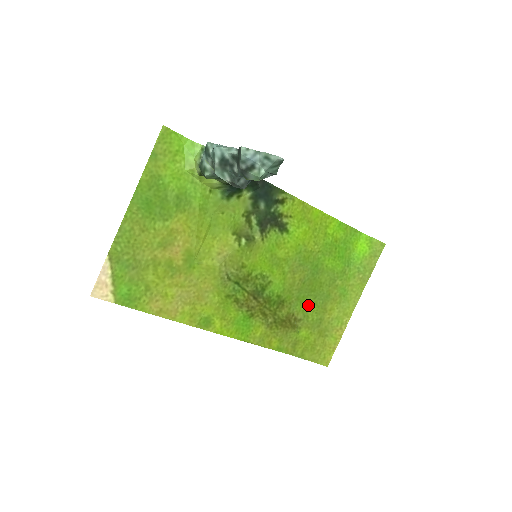
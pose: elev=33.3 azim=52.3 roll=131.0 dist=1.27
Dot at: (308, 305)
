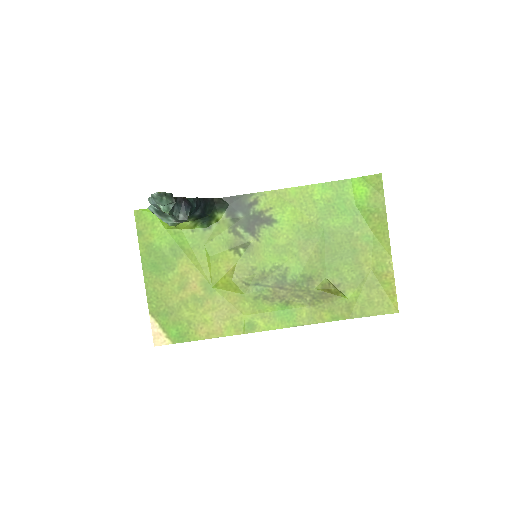
Dot at: (339, 268)
